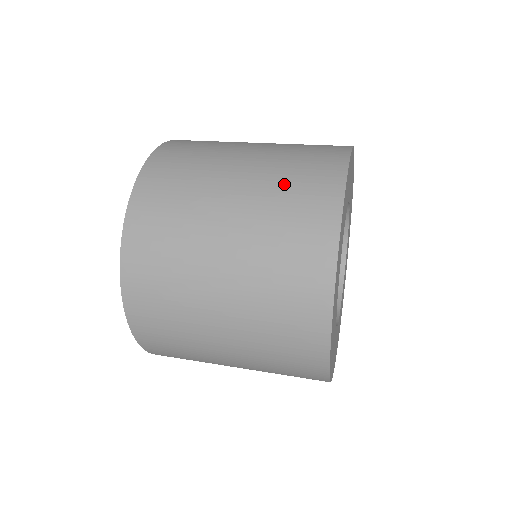
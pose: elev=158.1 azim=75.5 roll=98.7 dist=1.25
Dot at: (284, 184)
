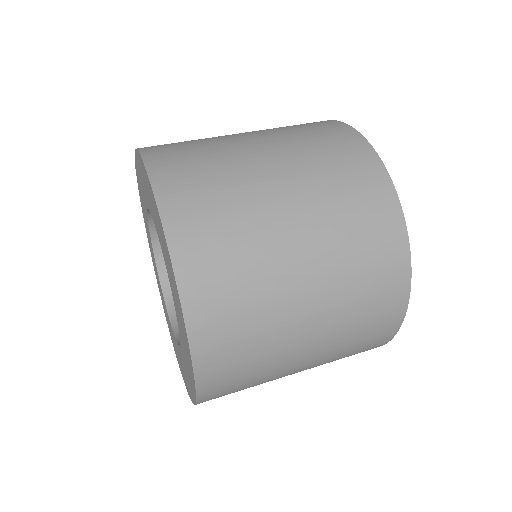
Dot at: (338, 196)
